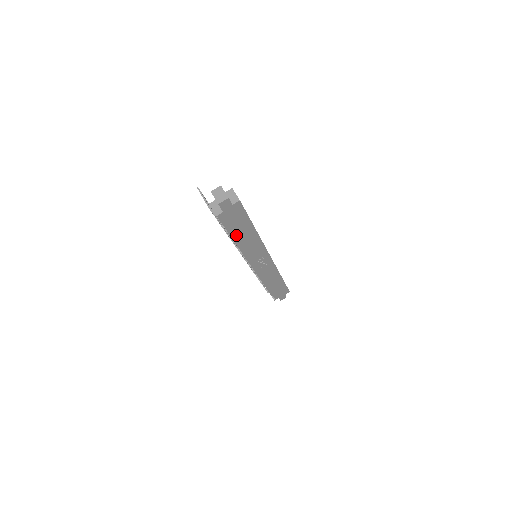
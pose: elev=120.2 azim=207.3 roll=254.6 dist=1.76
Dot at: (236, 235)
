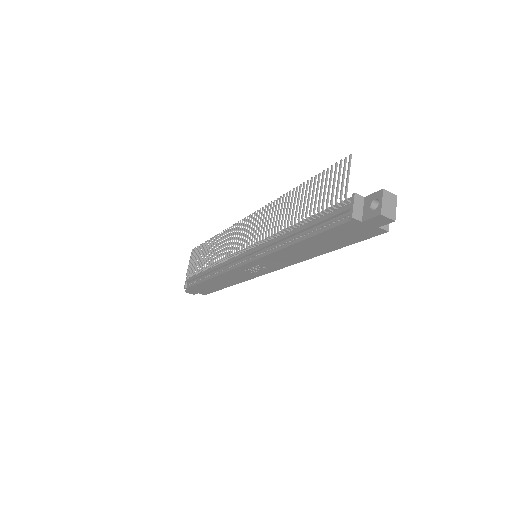
Dot at: (309, 241)
